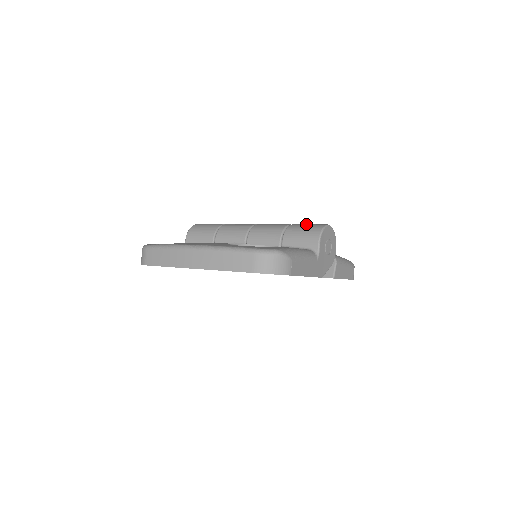
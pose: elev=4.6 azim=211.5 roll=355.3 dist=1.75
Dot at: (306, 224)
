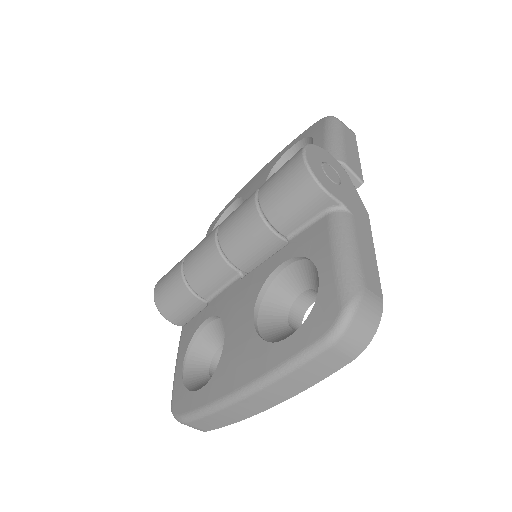
Dot at: (275, 182)
